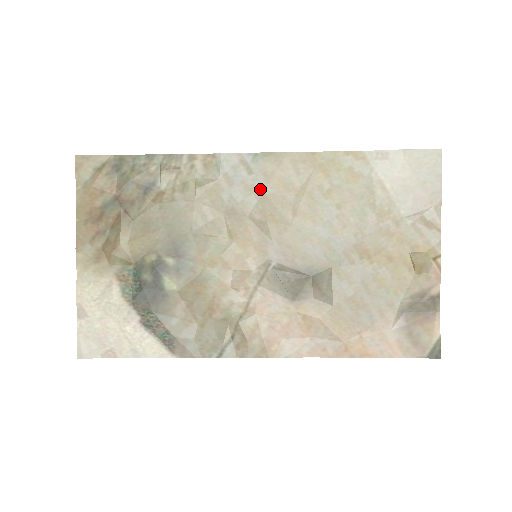
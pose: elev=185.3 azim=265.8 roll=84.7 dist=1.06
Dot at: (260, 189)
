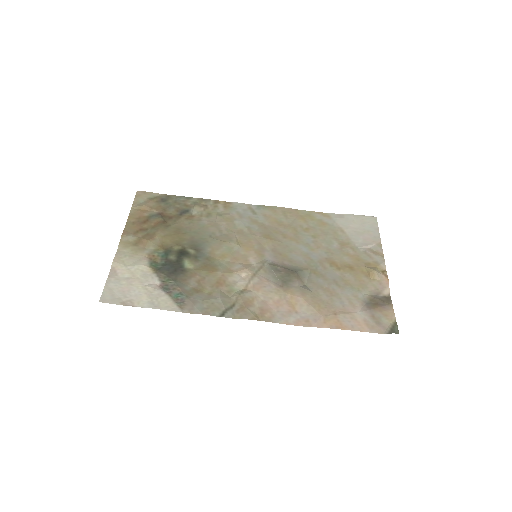
Dot at: (261, 222)
